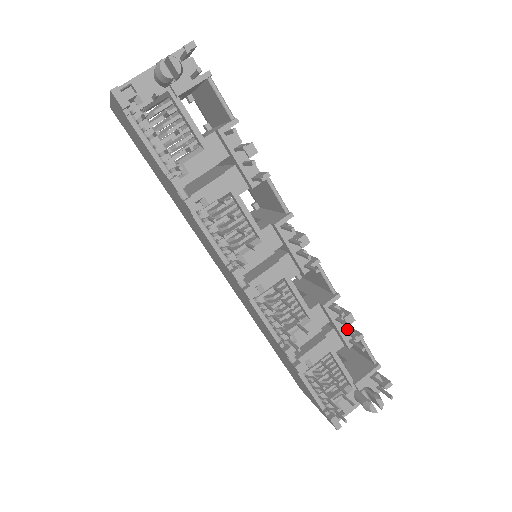
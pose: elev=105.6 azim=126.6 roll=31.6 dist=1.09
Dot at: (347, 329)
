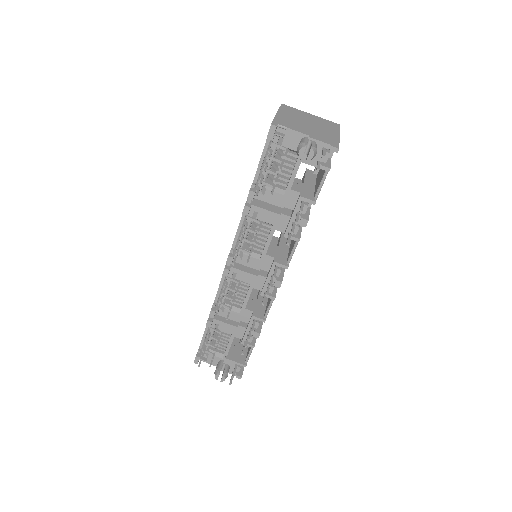
Dot at: occluded
